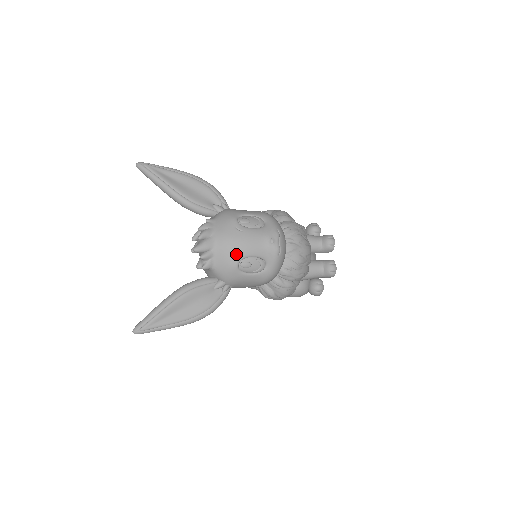
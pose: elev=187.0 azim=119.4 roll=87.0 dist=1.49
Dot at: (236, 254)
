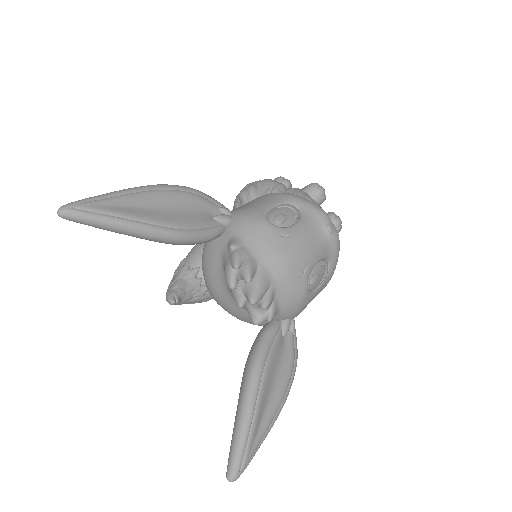
Dot at: (302, 273)
